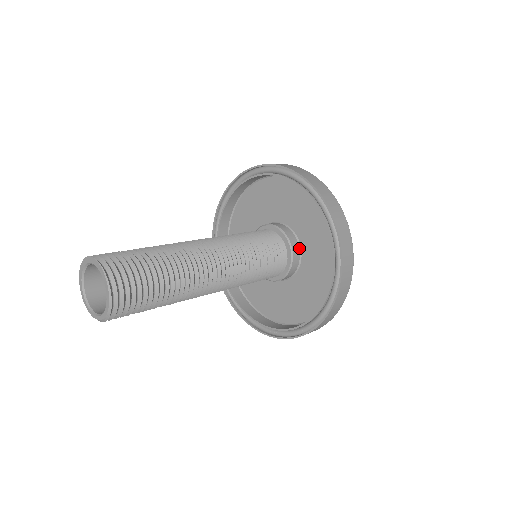
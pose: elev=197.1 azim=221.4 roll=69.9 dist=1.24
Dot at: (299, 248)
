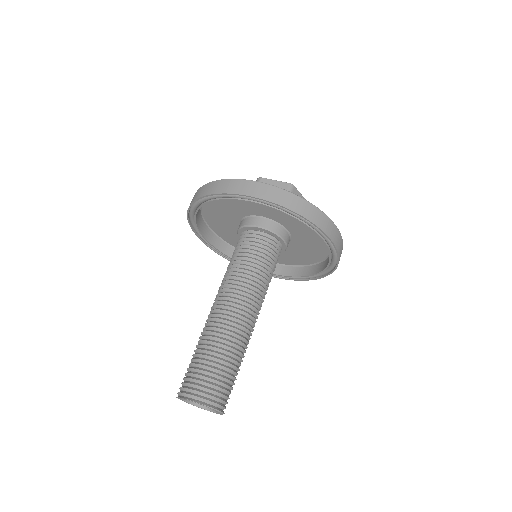
Dot at: (286, 230)
